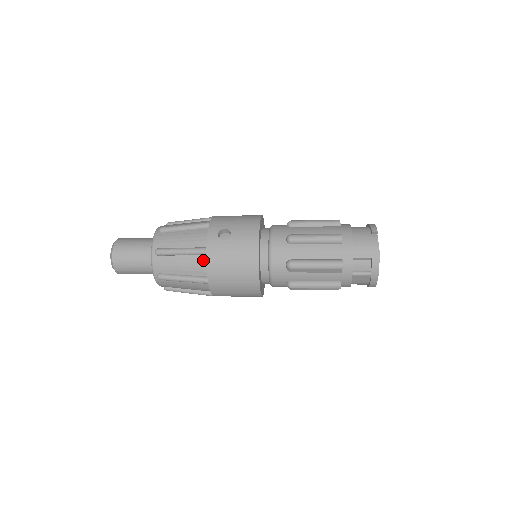
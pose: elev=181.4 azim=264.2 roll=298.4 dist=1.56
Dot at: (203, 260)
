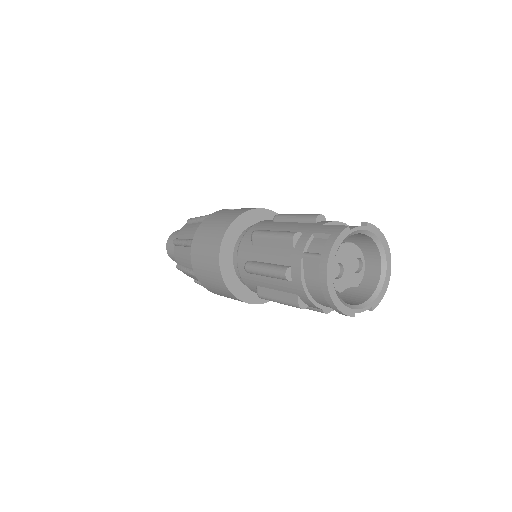
Dot at: occluded
